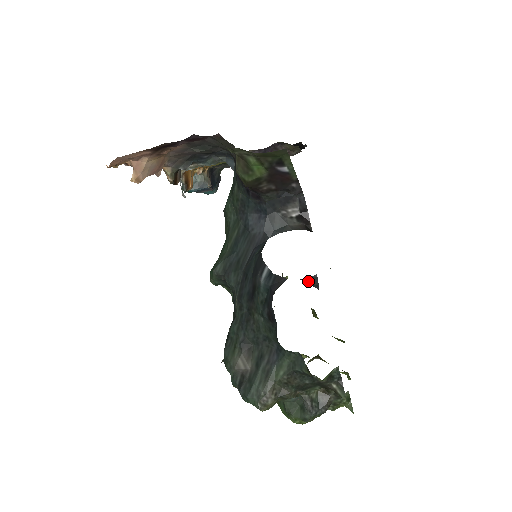
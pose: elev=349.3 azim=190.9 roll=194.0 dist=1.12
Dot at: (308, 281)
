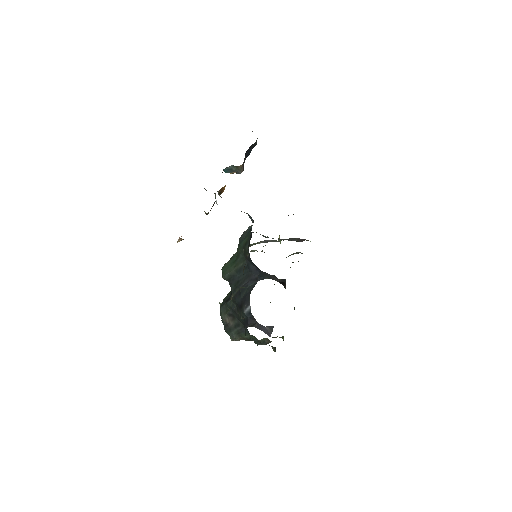
Dot at: (268, 328)
